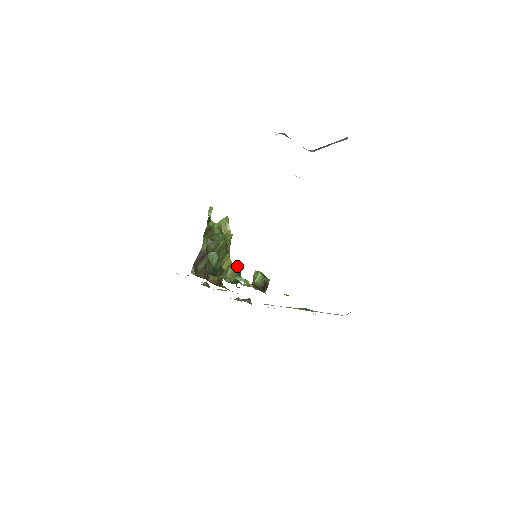
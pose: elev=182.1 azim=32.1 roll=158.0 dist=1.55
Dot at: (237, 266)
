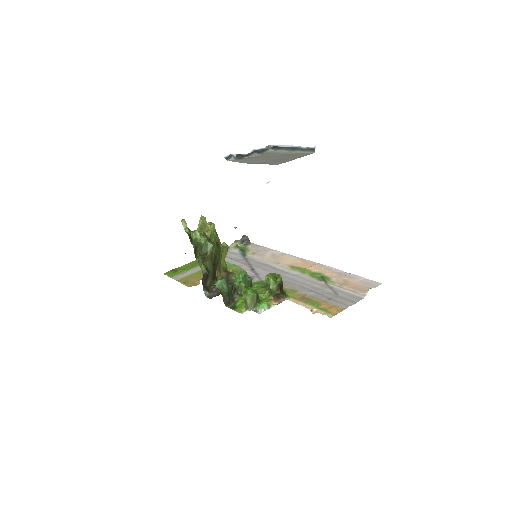
Dot at: (252, 292)
